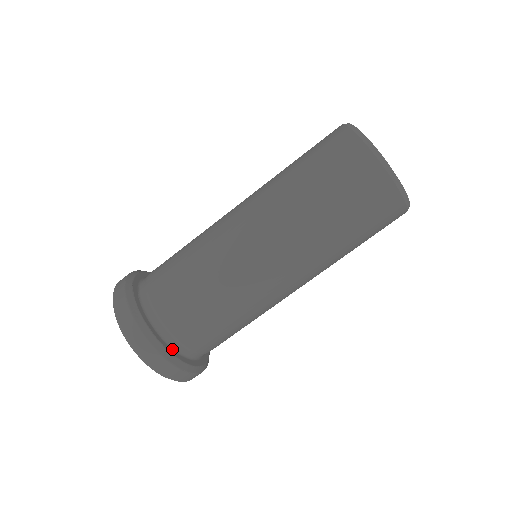
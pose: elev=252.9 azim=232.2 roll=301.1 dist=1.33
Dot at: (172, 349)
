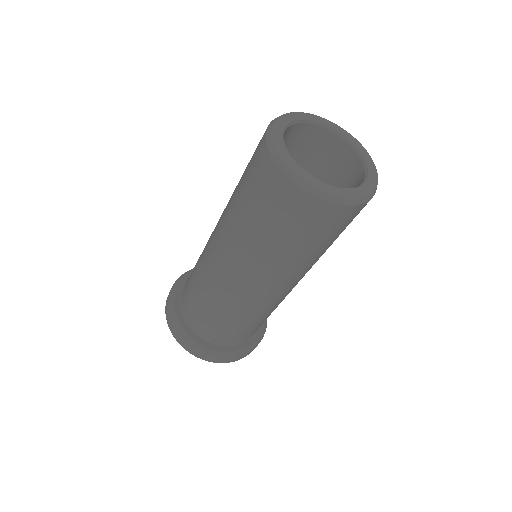
Dot at: (228, 347)
